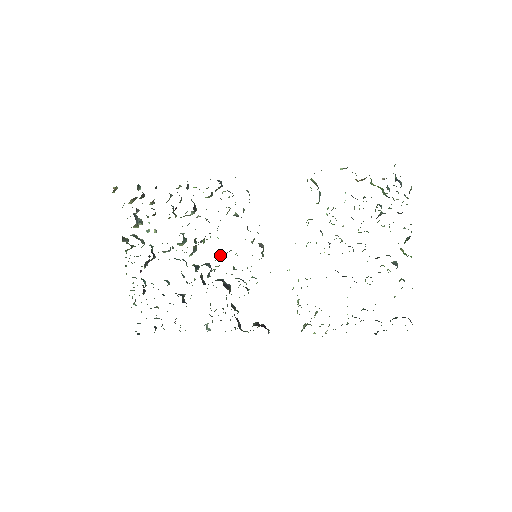
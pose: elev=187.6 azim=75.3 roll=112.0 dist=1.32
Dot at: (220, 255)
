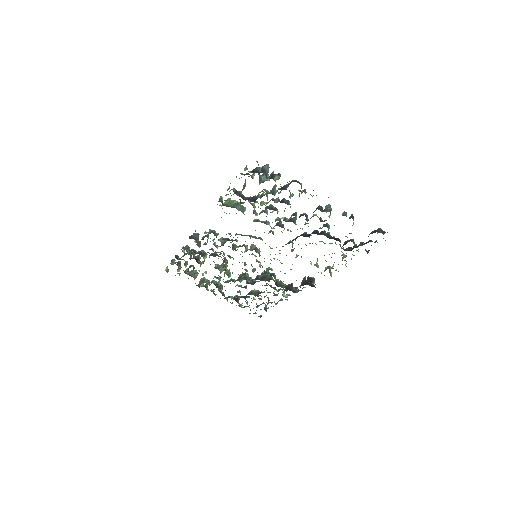
Dot at: occluded
